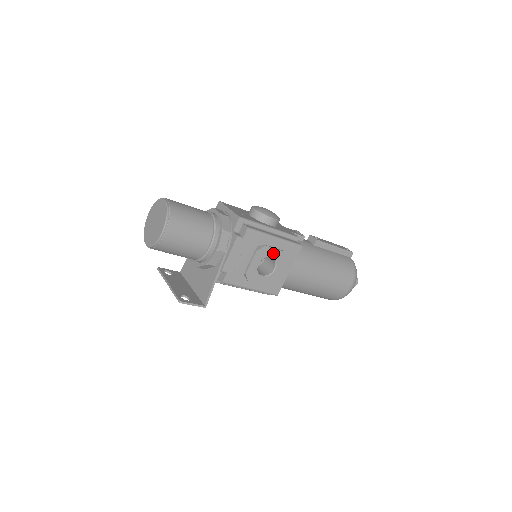
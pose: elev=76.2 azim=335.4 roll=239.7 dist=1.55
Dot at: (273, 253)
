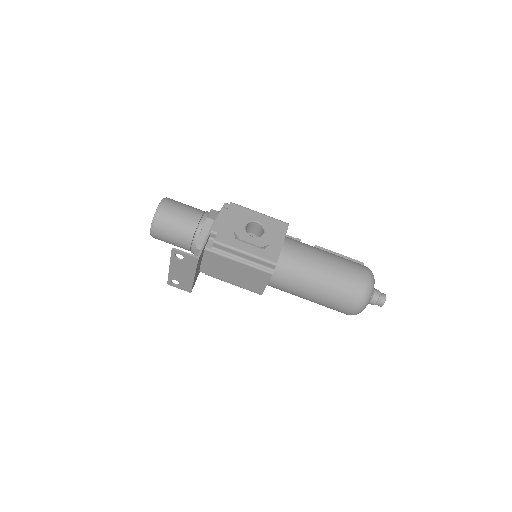
Dot at: (258, 219)
